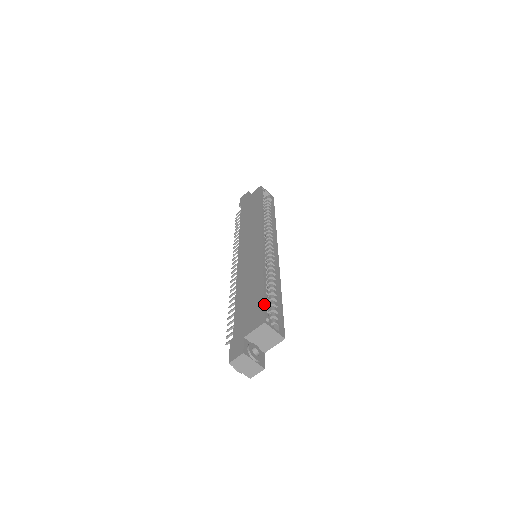
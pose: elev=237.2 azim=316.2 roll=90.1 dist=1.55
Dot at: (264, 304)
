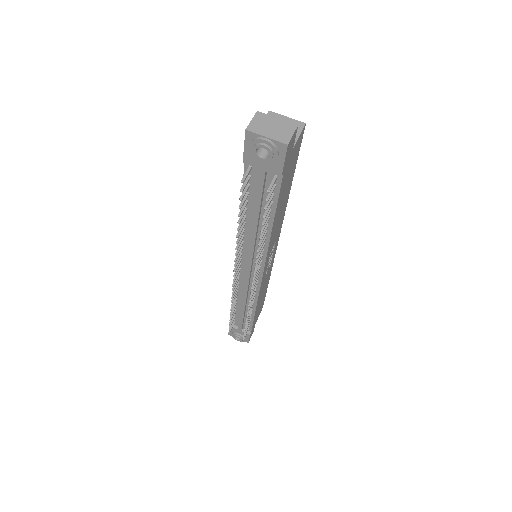
Dot at: occluded
